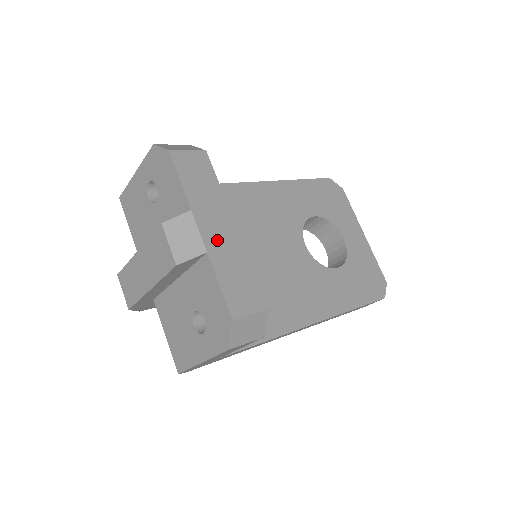
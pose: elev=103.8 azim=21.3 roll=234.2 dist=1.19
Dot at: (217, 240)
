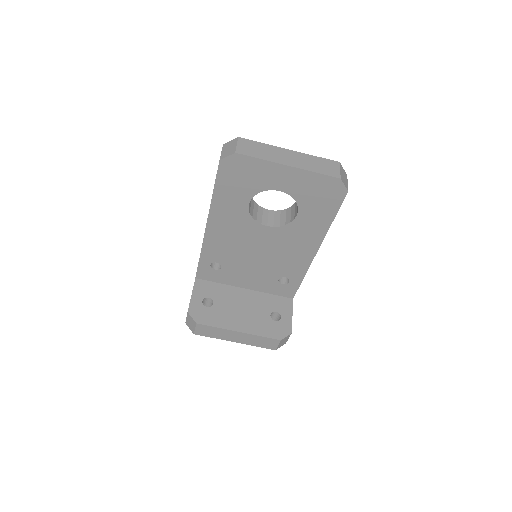
Dot at: (242, 340)
